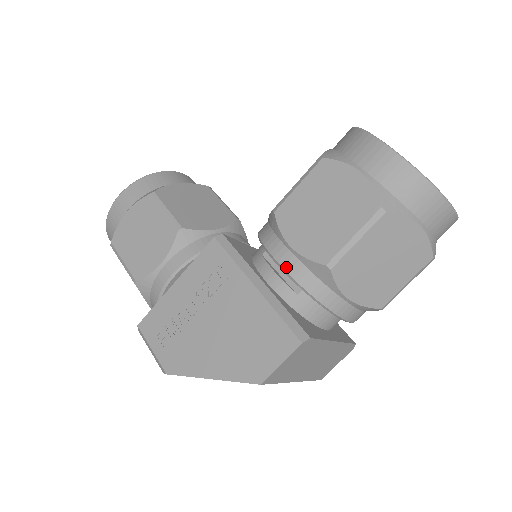
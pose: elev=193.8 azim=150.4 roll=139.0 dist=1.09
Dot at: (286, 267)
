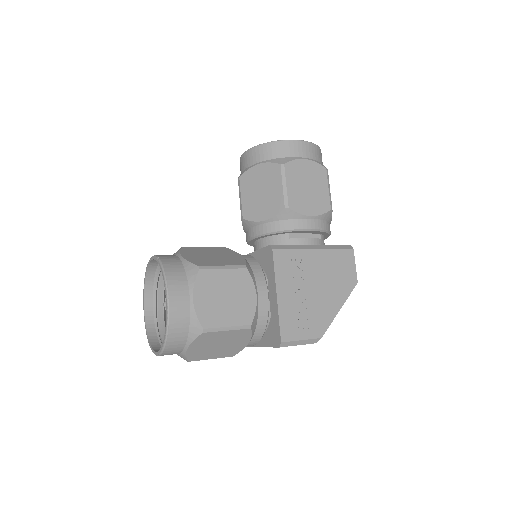
Dot at: (316, 227)
